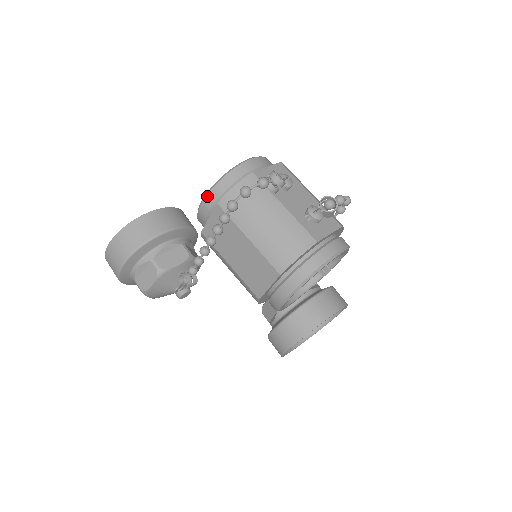
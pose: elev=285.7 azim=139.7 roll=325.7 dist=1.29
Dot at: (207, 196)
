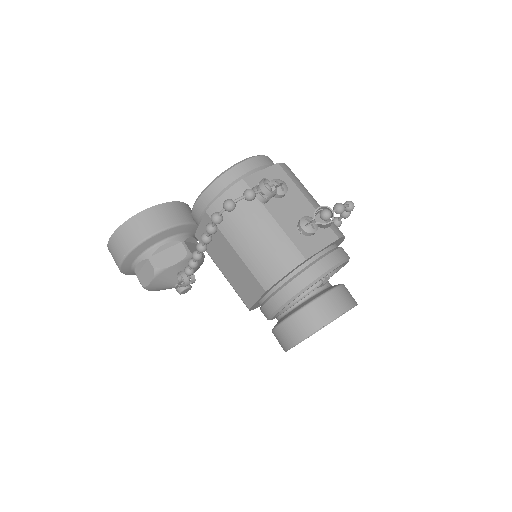
Dot at: (198, 200)
